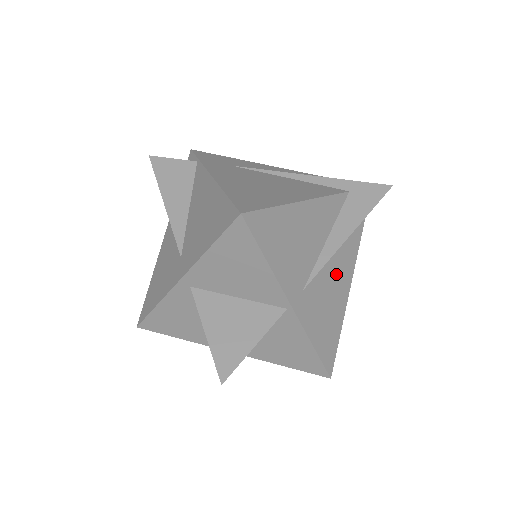
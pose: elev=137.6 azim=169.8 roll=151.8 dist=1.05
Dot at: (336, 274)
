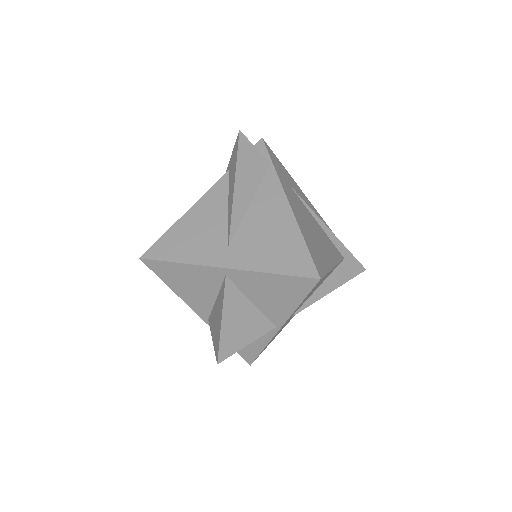
Dot at: occluded
